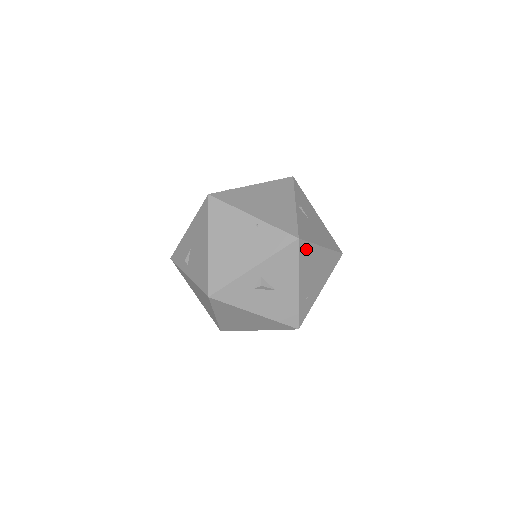
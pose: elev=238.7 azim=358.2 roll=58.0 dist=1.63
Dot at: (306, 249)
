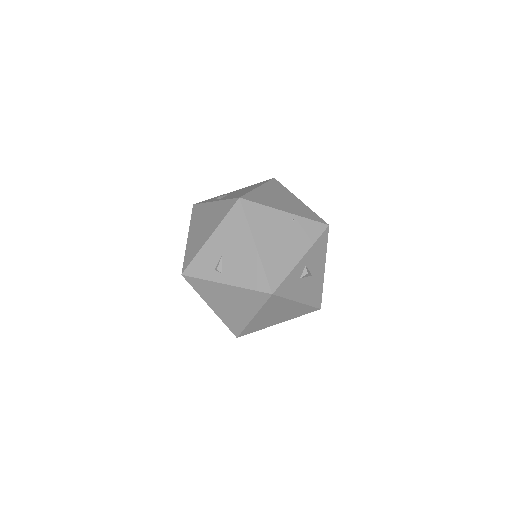
Dot at: occluded
